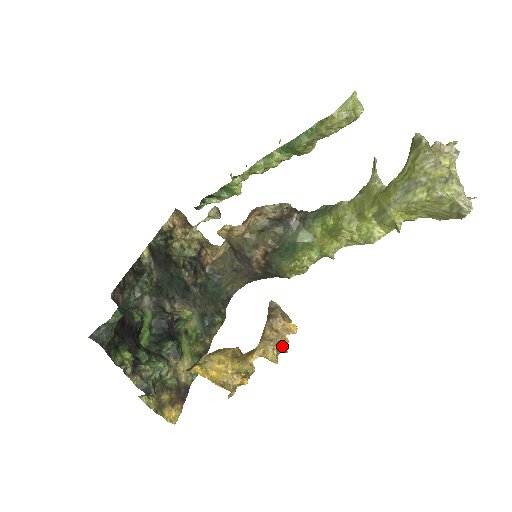
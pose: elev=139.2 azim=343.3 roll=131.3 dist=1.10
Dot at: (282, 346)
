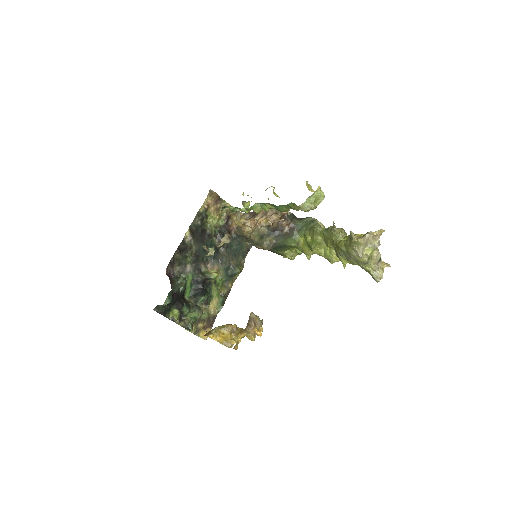
Dot at: occluded
